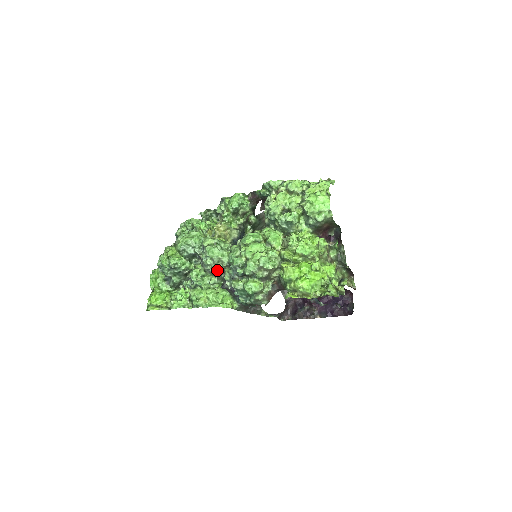
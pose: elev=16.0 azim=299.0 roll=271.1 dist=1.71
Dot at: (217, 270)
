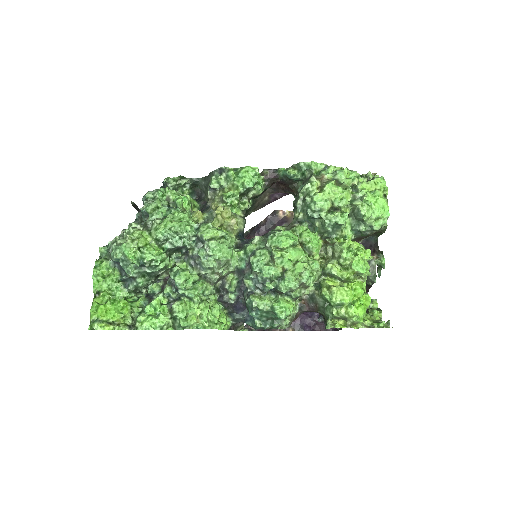
Dot at: (219, 276)
